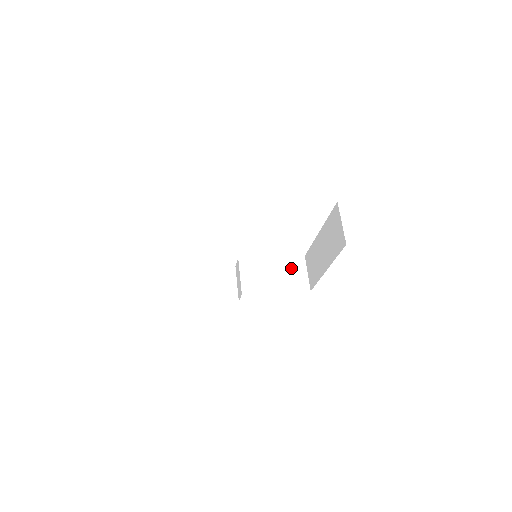
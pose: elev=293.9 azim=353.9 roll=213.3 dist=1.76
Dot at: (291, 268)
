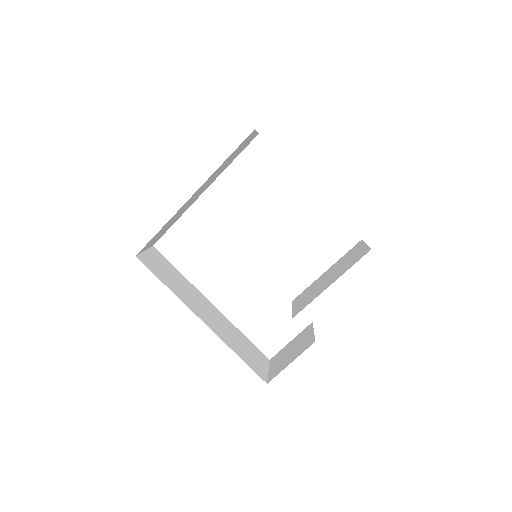
Dot at: (347, 258)
